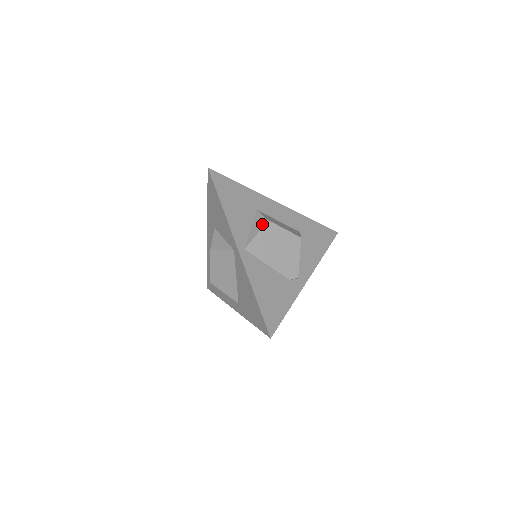
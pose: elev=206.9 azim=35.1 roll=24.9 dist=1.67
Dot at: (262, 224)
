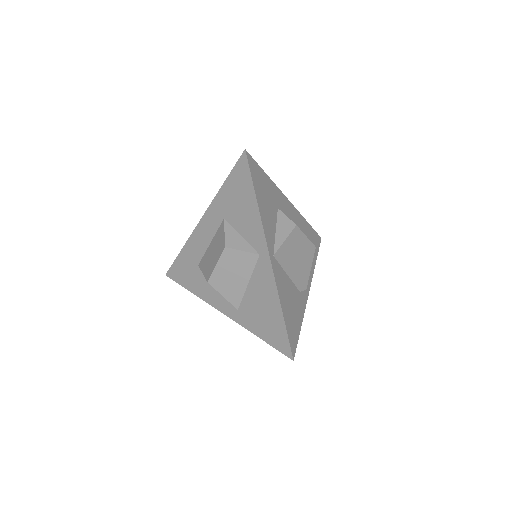
Dot at: (290, 228)
